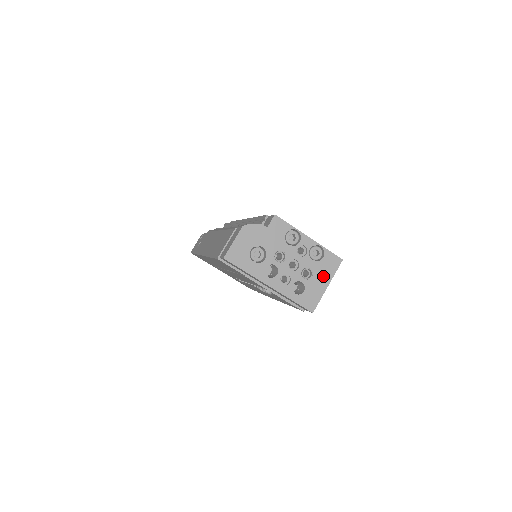
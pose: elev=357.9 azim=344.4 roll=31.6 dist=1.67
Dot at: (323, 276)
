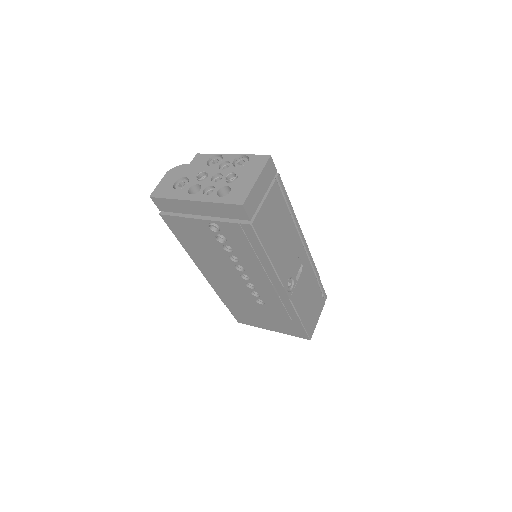
Dot at: (250, 174)
